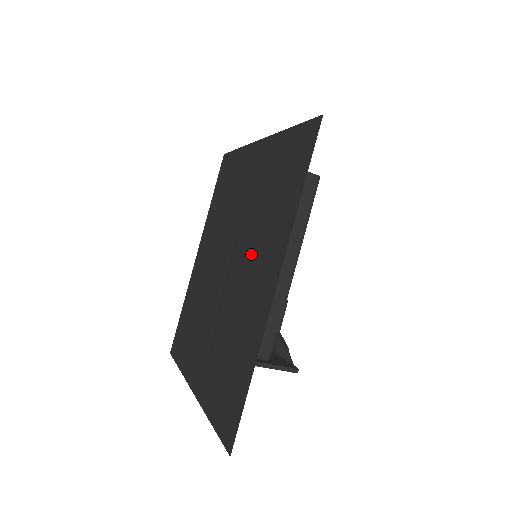
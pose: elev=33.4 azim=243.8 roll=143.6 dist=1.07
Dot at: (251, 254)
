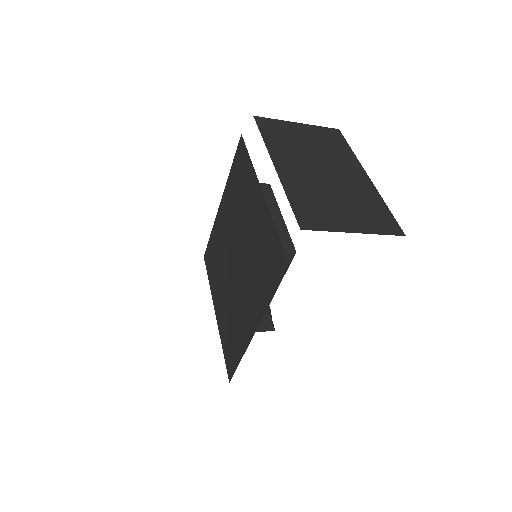
Dot at: (247, 284)
